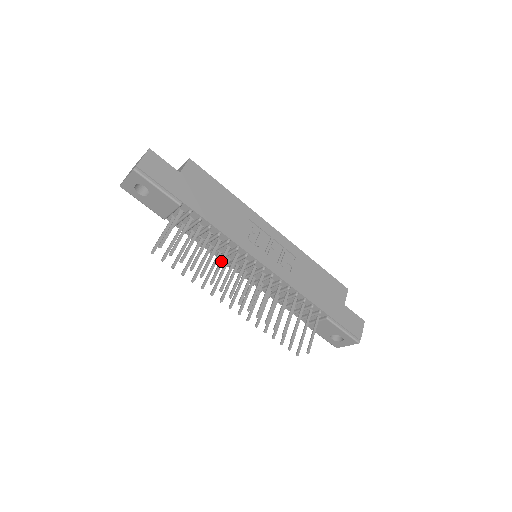
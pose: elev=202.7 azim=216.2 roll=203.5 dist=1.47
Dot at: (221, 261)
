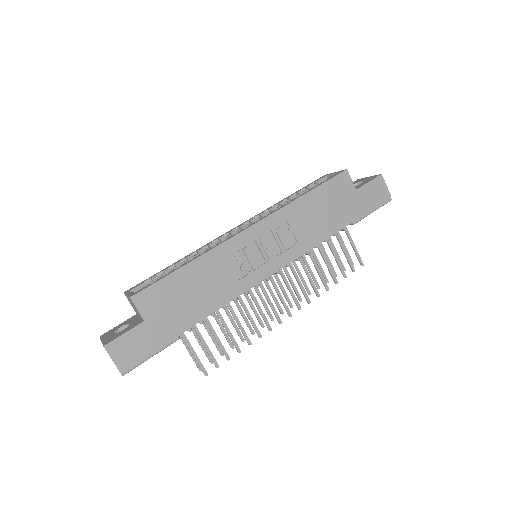
Dot at: (246, 313)
